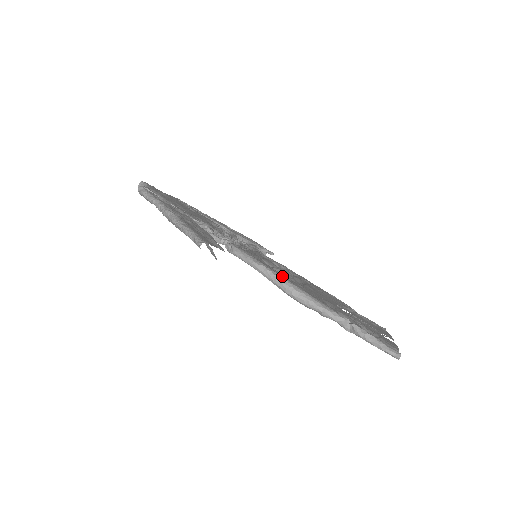
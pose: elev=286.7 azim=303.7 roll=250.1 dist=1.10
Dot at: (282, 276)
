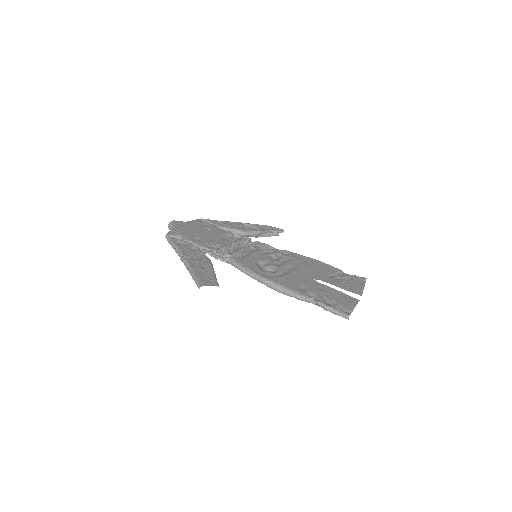
Dot at: (266, 278)
